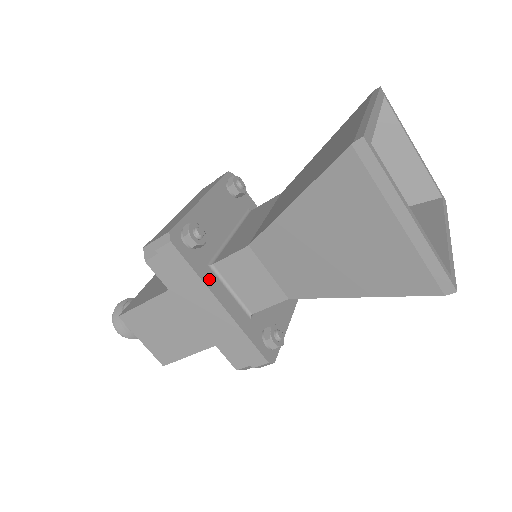
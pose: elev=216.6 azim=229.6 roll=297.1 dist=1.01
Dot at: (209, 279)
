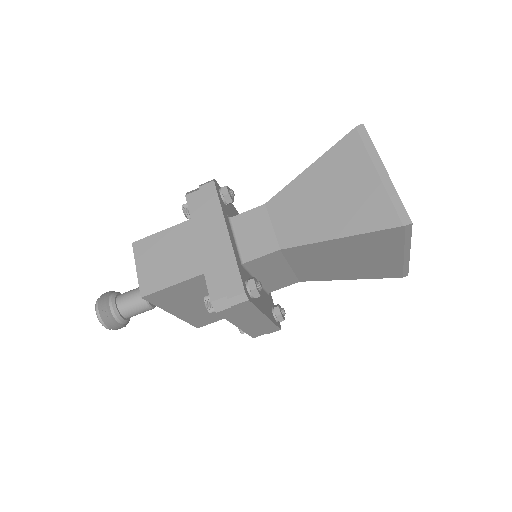
Dot at: (226, 218)
